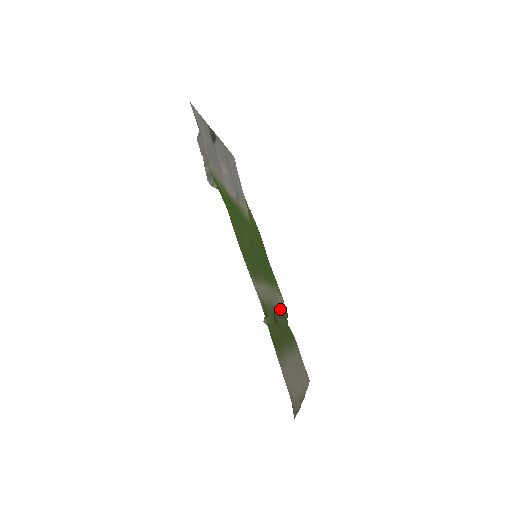
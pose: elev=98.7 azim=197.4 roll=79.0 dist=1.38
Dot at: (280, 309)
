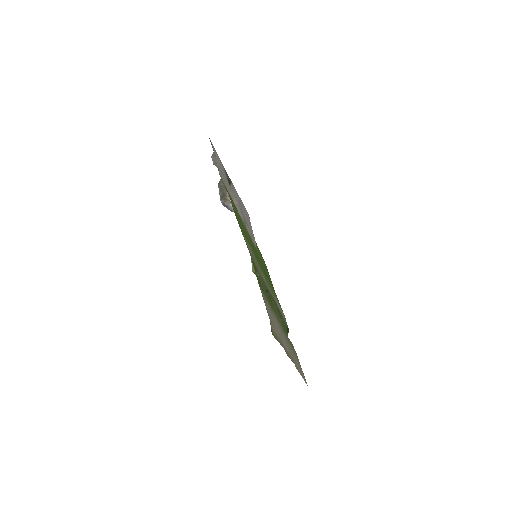
Dot at: occluded
